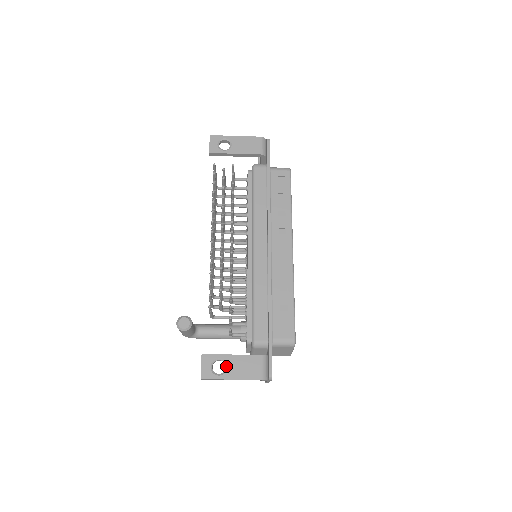
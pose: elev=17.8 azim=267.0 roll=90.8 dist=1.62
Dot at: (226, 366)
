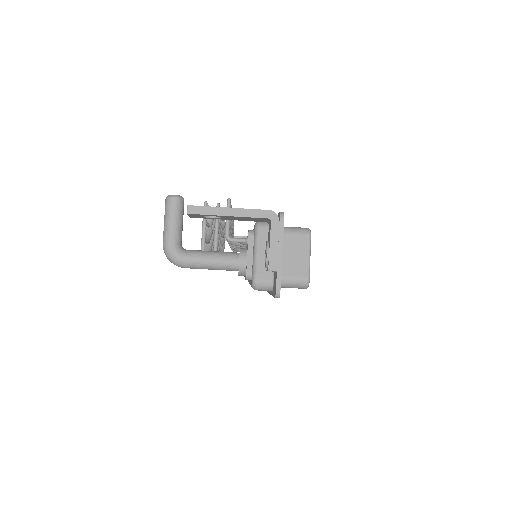
Dot at: occluded
